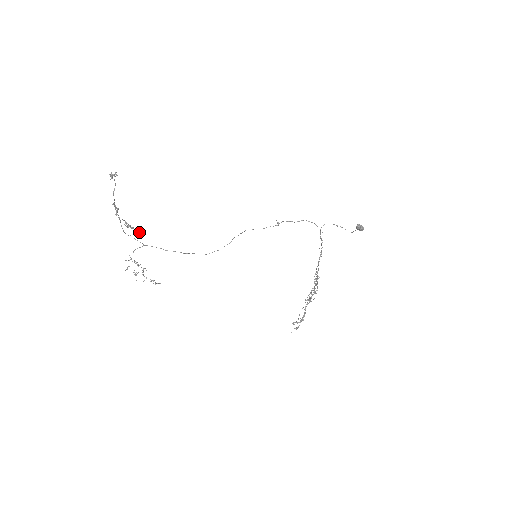
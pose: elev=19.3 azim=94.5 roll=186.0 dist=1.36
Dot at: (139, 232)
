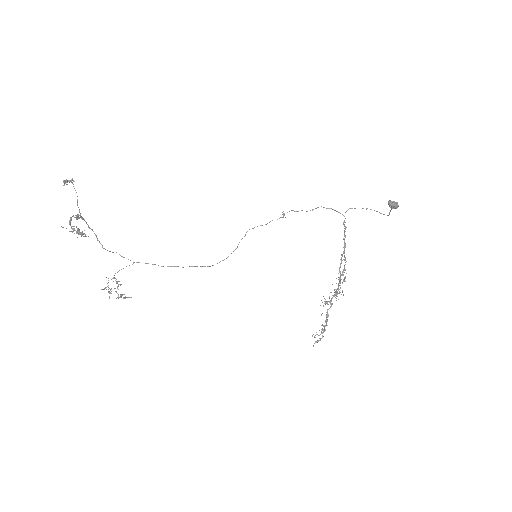
Dot at: (86, 236)
